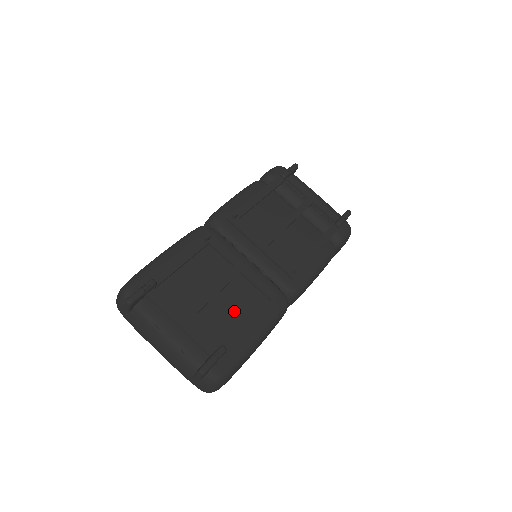
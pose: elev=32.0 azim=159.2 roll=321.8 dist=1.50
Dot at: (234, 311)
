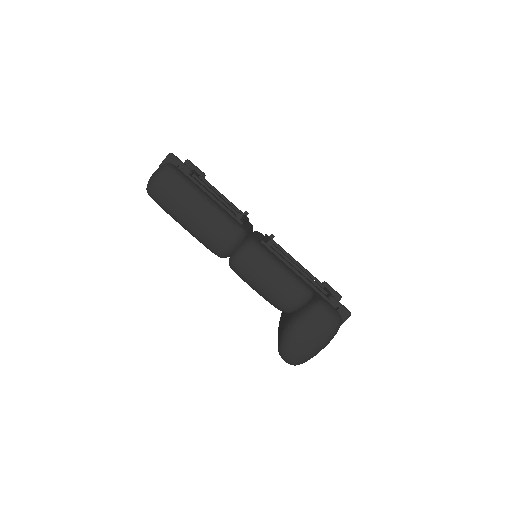
Dot at: occluded
